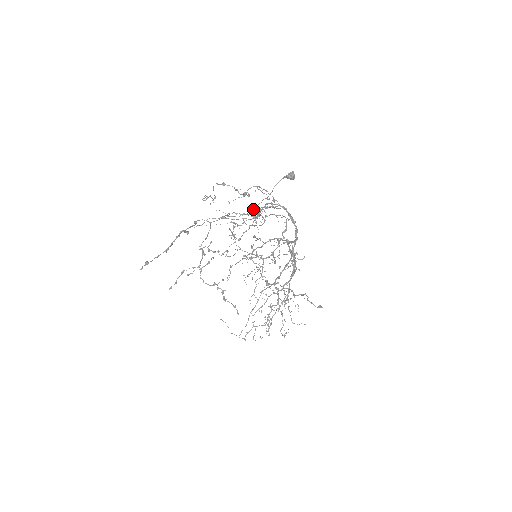
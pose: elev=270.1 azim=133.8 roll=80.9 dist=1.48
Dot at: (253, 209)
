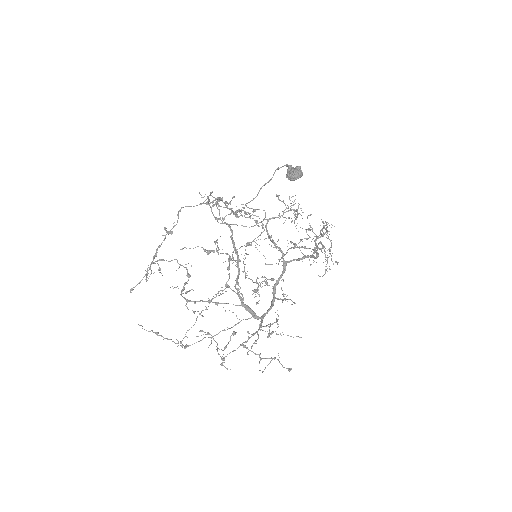
Dot at: (245, 205)
